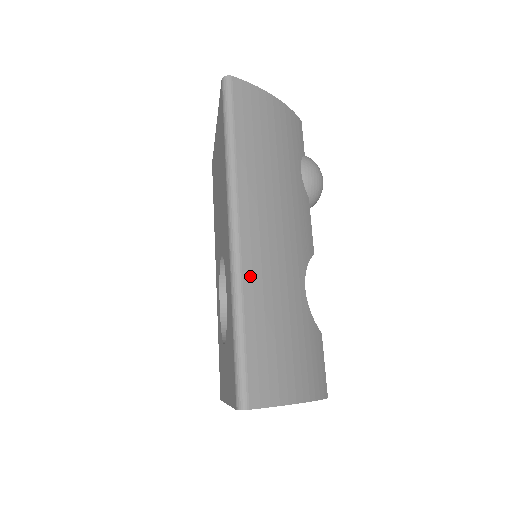
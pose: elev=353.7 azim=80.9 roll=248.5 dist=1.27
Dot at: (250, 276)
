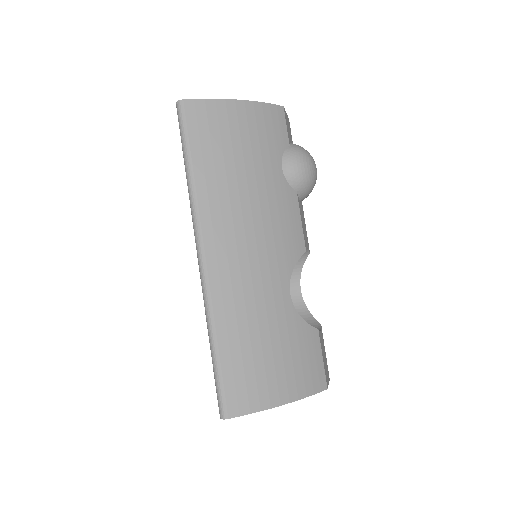
Dot at: (220, 301)
